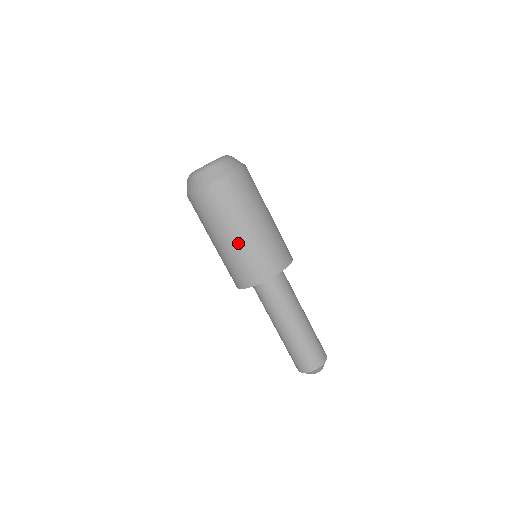
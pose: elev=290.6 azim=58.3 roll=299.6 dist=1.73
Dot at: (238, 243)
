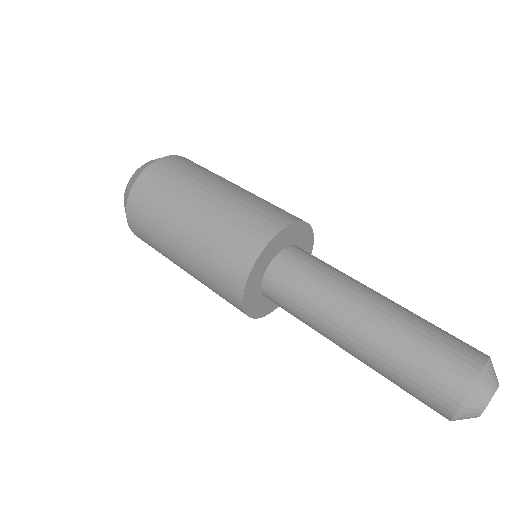
Dot at: (201, 219)
